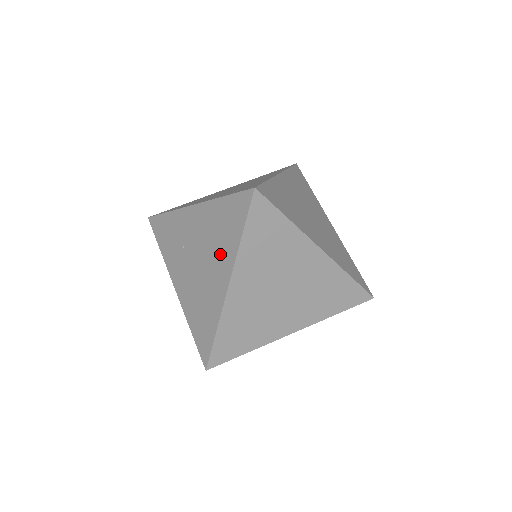
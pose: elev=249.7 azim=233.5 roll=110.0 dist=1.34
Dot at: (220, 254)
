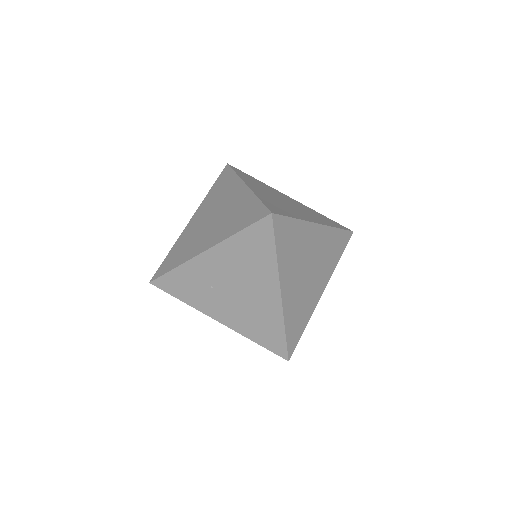
Dot at: (259, 275)
